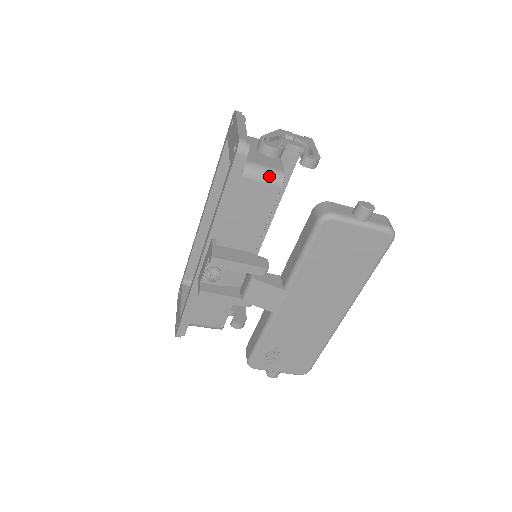
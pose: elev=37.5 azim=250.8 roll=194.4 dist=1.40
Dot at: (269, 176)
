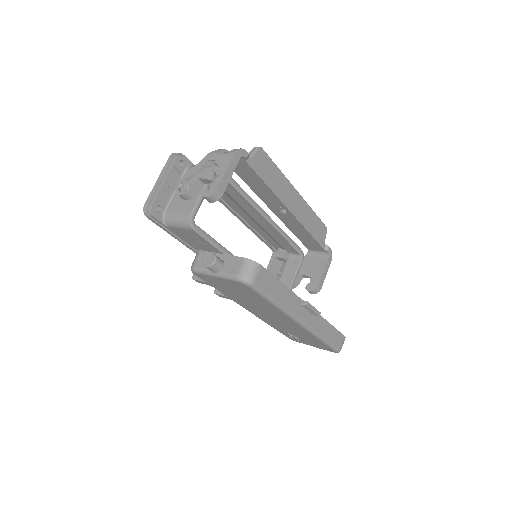
Dot at: (180, 223)
